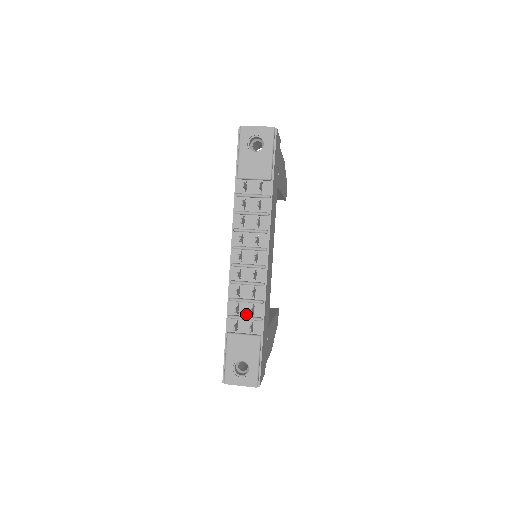
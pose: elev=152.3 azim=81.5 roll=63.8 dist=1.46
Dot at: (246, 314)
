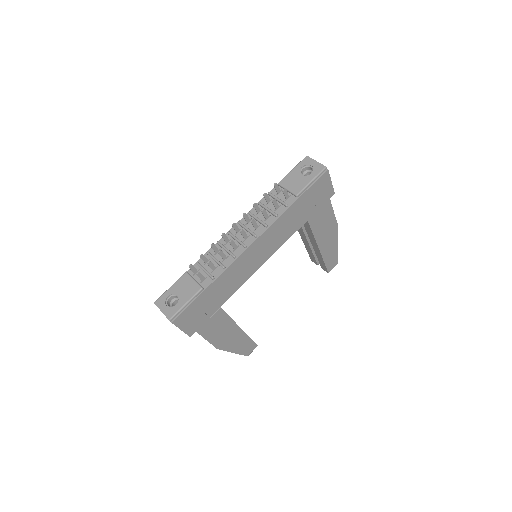
Dot at: (208, 269)
